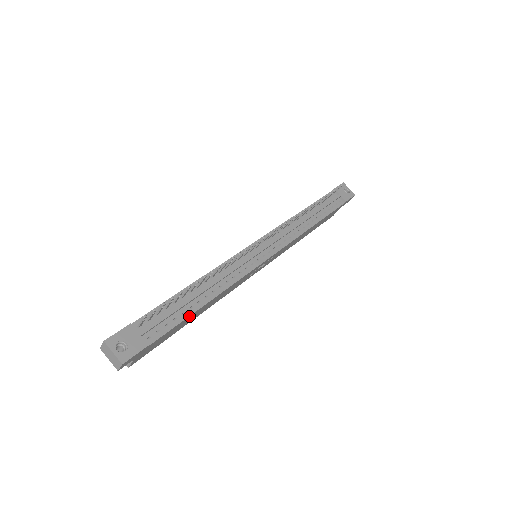
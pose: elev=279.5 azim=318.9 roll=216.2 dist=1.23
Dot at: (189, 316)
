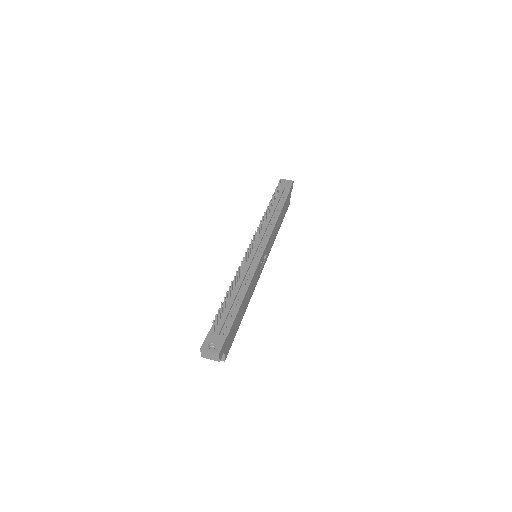
Dot at: (239, 310)
